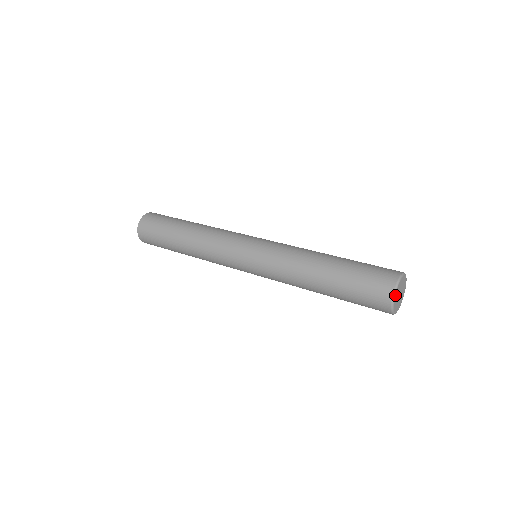
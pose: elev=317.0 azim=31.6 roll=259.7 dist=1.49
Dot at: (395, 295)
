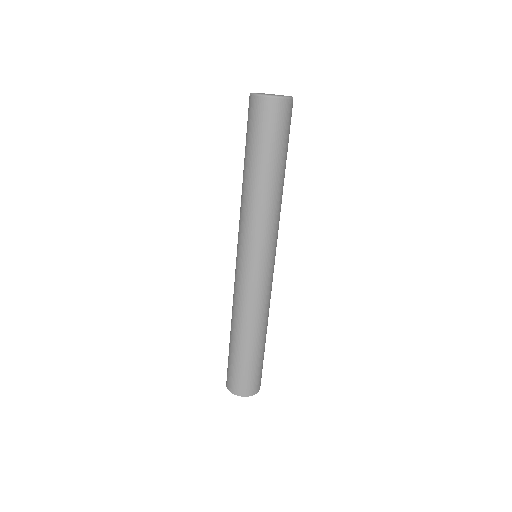
Dot at: occluded
